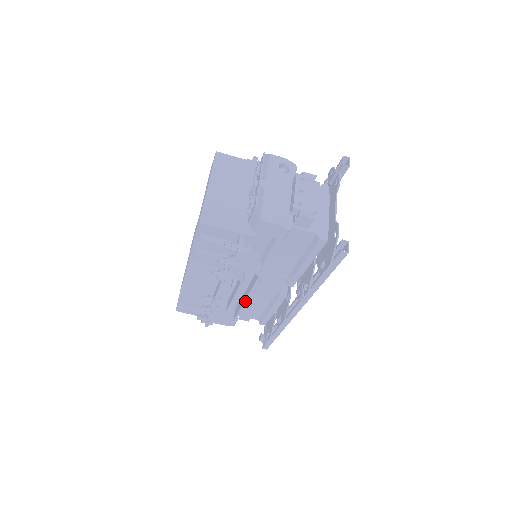
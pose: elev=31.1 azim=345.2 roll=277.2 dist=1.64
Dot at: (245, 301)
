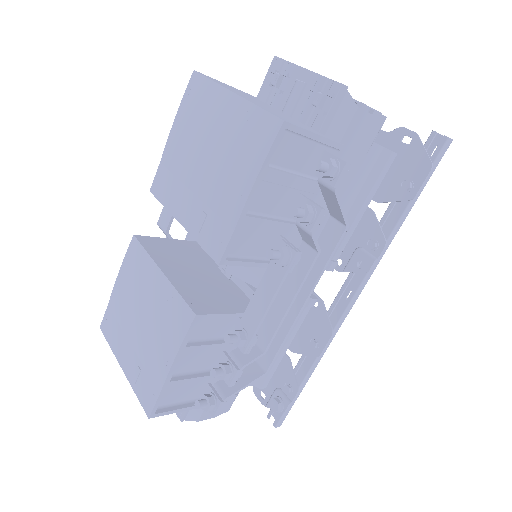
Dot at: (303, 306)
